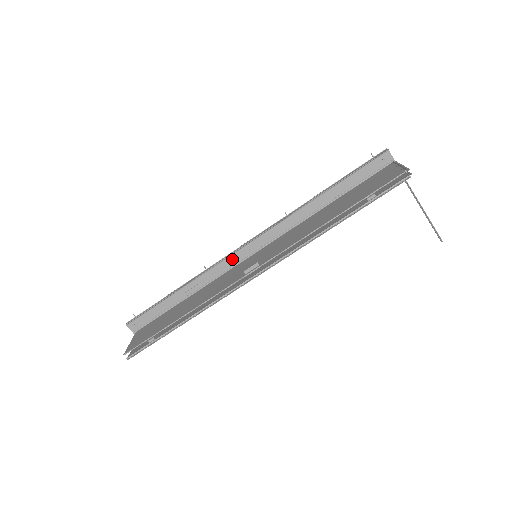
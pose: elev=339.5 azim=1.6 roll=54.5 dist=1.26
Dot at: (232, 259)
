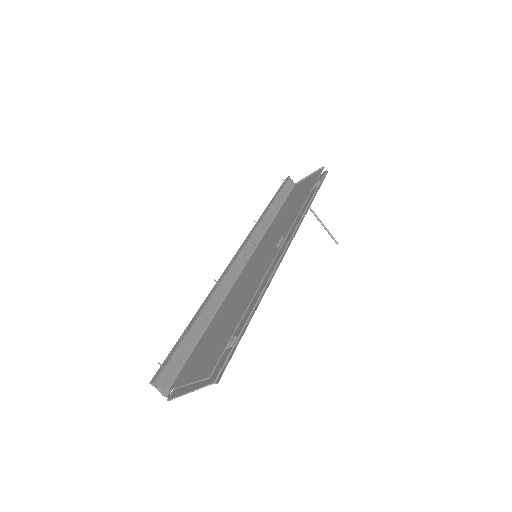
Dot at: (235, 267)
